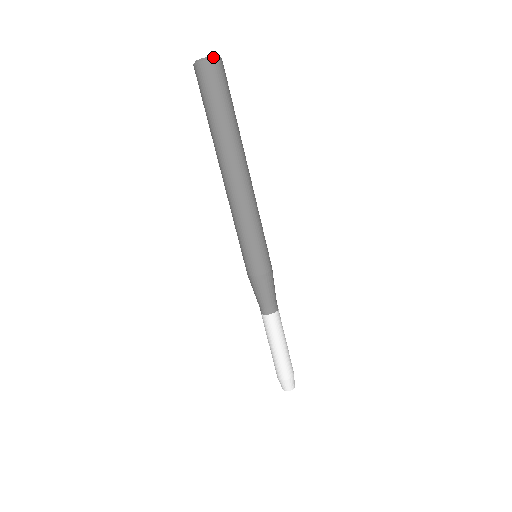
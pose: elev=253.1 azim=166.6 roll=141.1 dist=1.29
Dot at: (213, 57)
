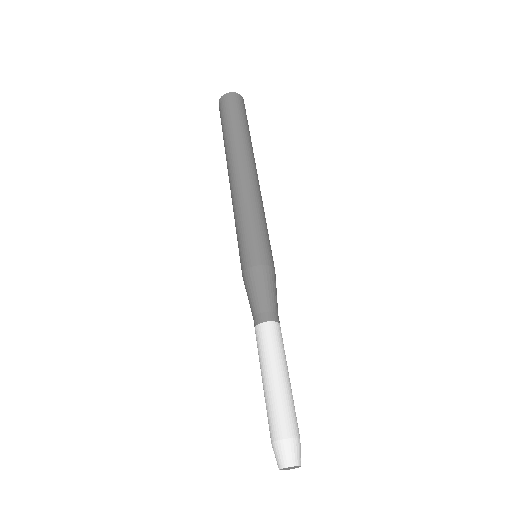
Dot at: occluded
